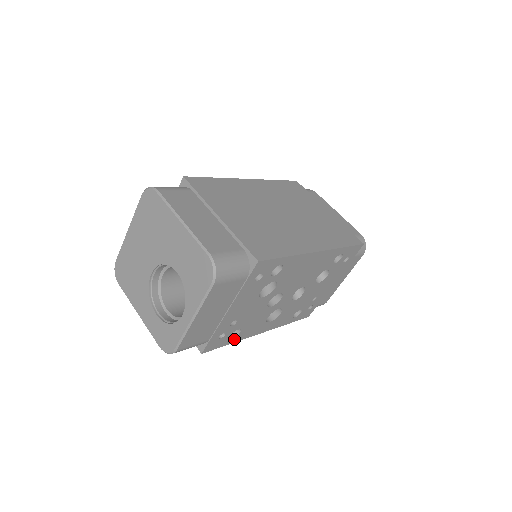
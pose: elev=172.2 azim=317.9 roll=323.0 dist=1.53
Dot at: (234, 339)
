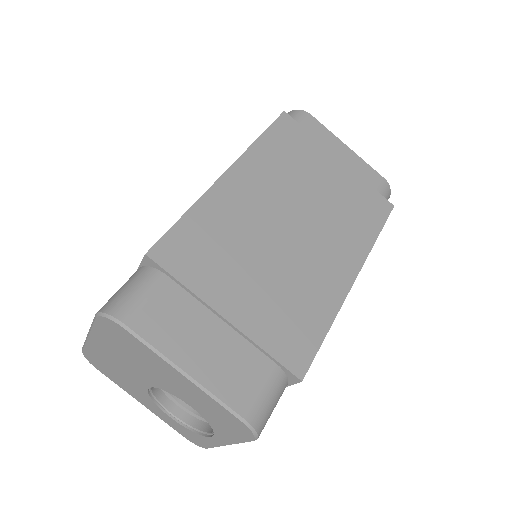
Dot at: occluded
